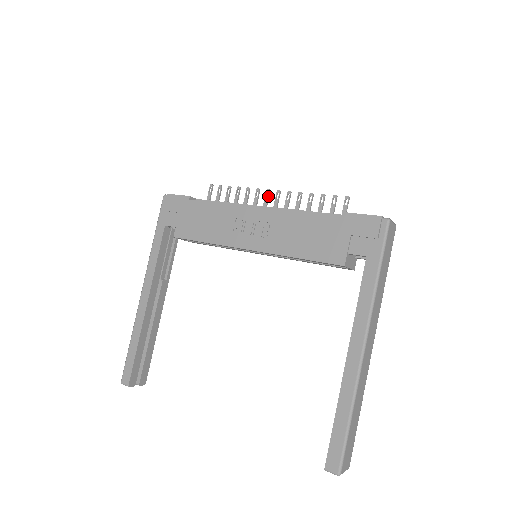
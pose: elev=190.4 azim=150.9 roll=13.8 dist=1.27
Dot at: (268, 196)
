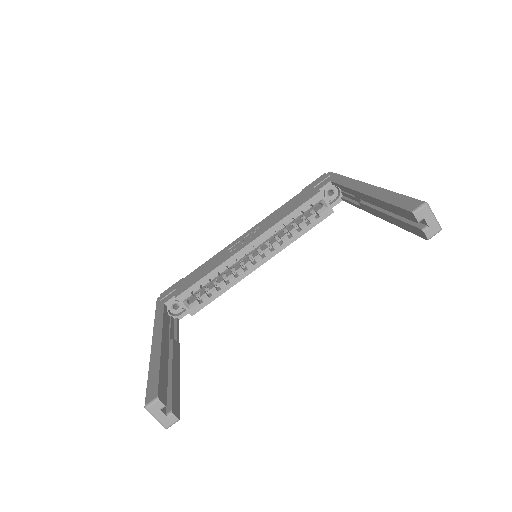
Dot at: occluded
